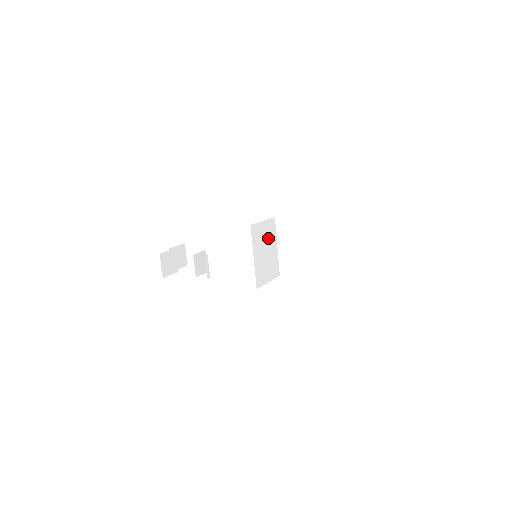
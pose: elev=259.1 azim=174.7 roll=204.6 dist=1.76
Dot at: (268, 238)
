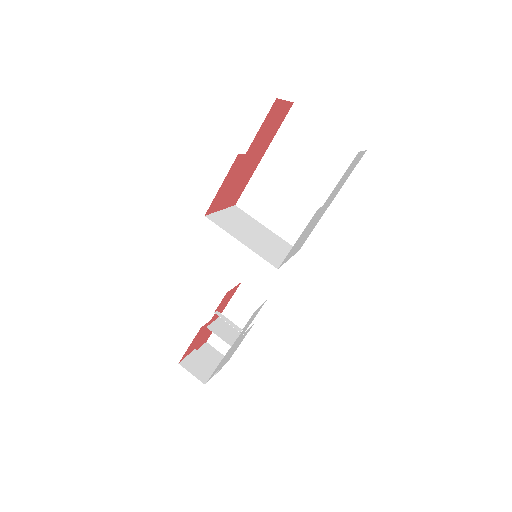
Dot at: (244, 223)
